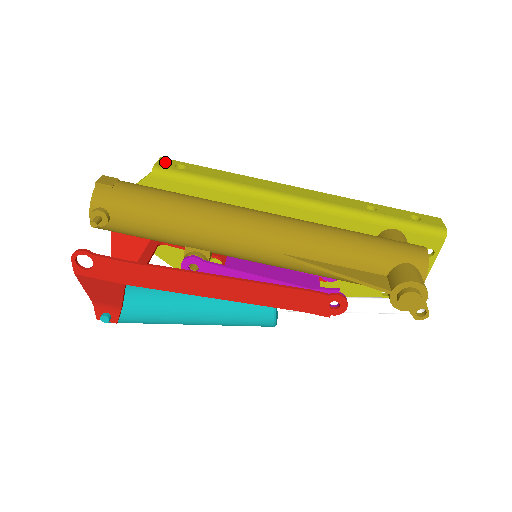
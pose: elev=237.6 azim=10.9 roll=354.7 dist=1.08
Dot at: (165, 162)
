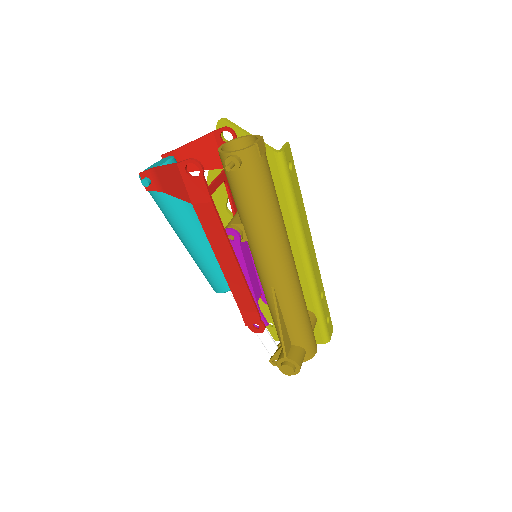
Dot at: (288, 152)
